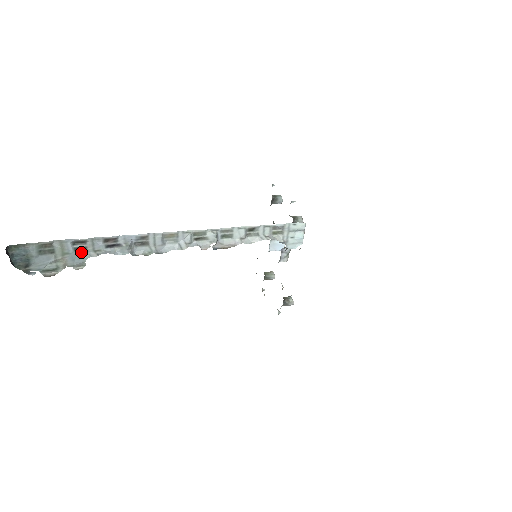
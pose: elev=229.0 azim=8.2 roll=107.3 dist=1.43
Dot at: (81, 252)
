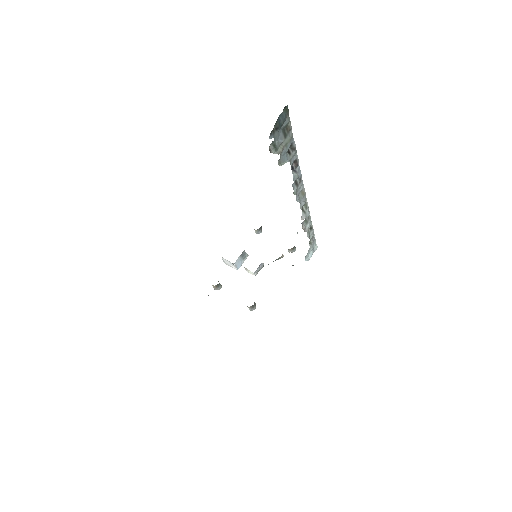
Dot at: (287, 154)
